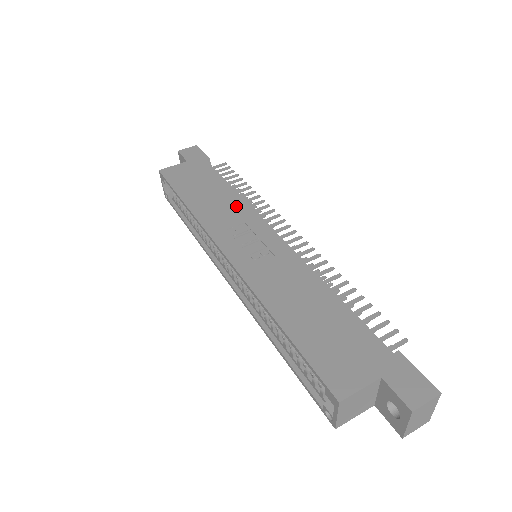
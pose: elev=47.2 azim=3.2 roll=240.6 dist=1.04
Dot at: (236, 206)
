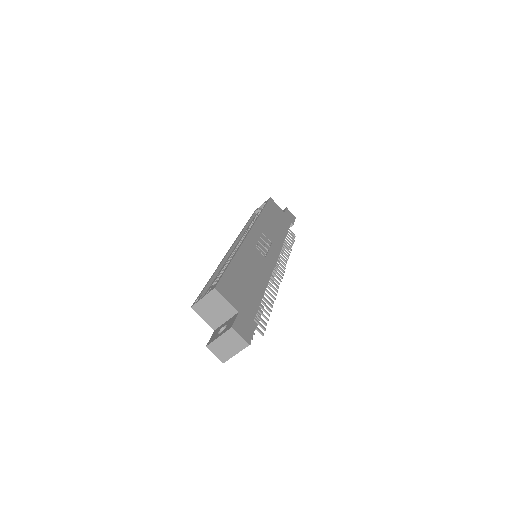
Dot at: (277, 238)
